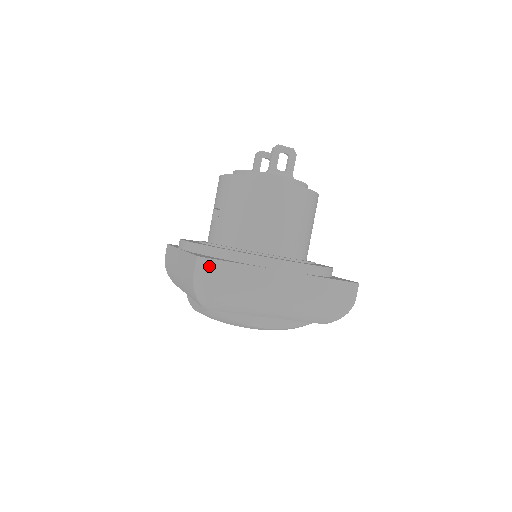
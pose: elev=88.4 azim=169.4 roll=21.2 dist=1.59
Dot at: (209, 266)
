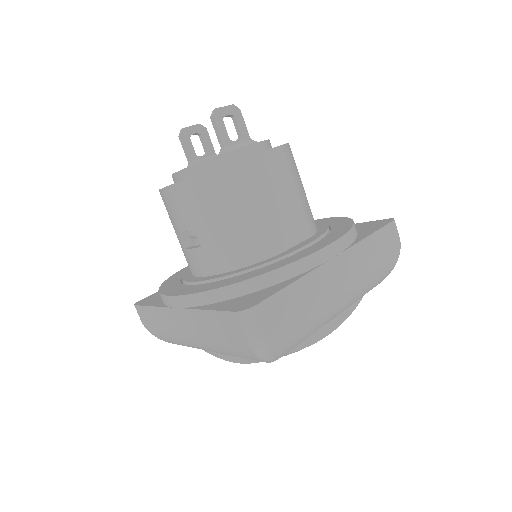
Dot at: (260, 315)
